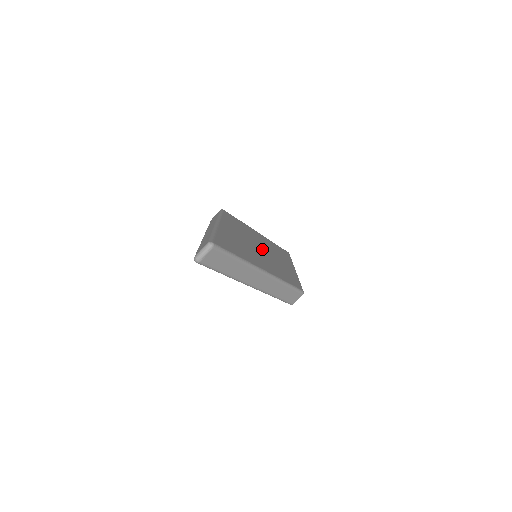
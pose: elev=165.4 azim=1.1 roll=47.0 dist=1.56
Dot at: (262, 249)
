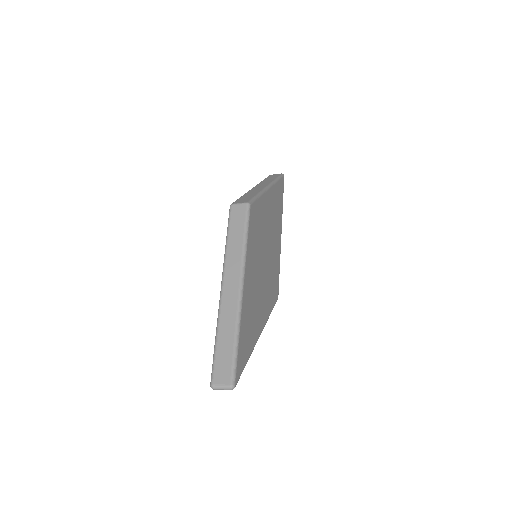
Dot at: (265, 256)
